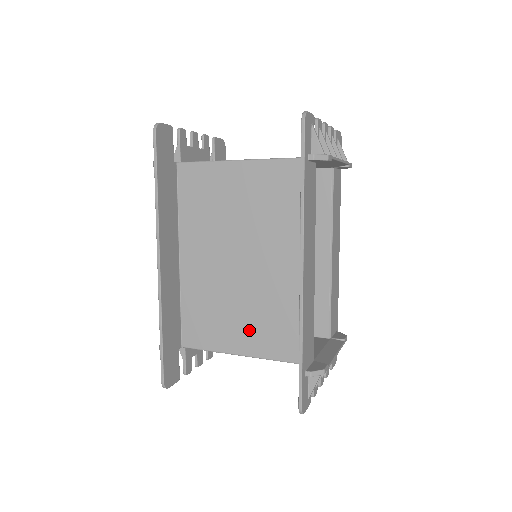
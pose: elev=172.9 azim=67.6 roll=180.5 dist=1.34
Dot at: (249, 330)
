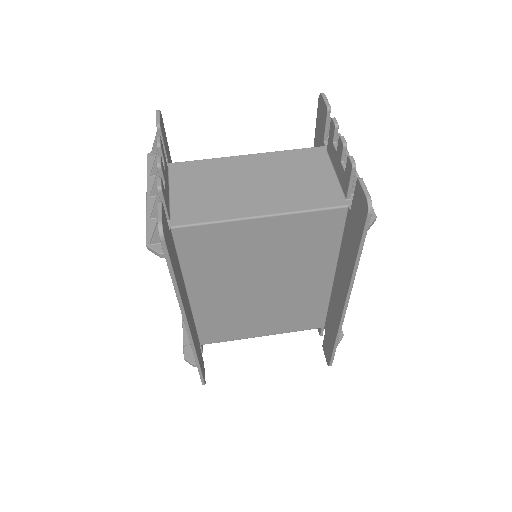
Dot at: (270, 323)
